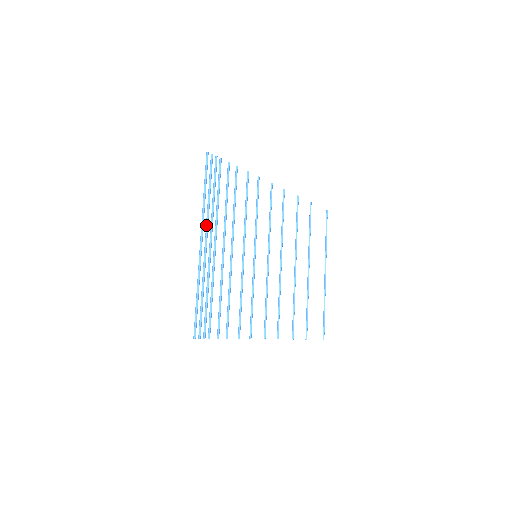
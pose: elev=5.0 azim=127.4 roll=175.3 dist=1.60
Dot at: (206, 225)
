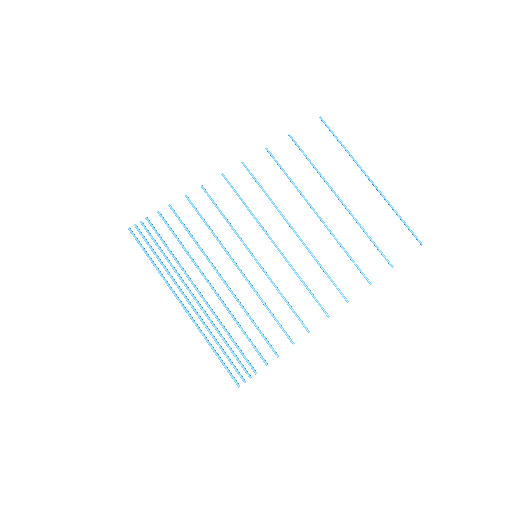
Dot at: occluded
